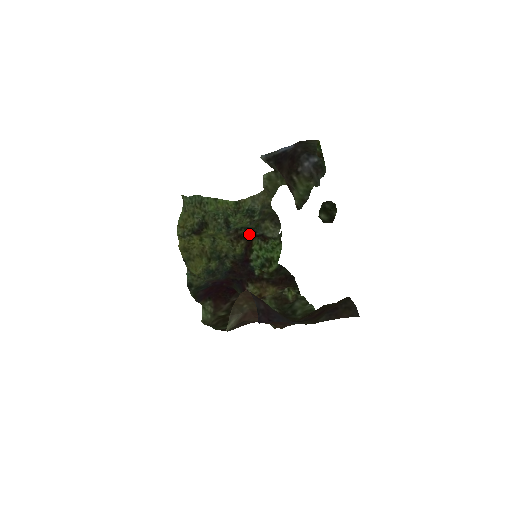
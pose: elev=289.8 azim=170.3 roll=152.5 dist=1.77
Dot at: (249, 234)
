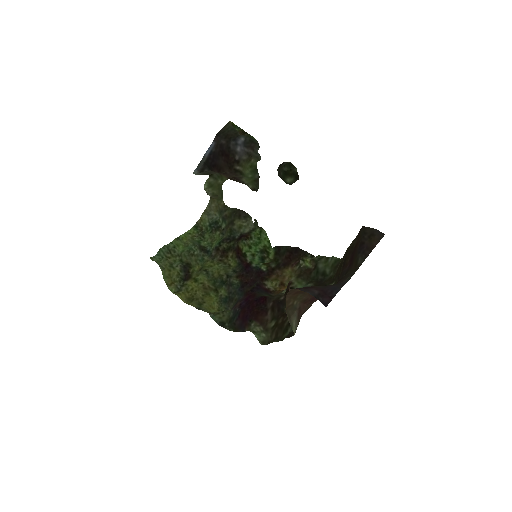
Dot at: (230, 243)
